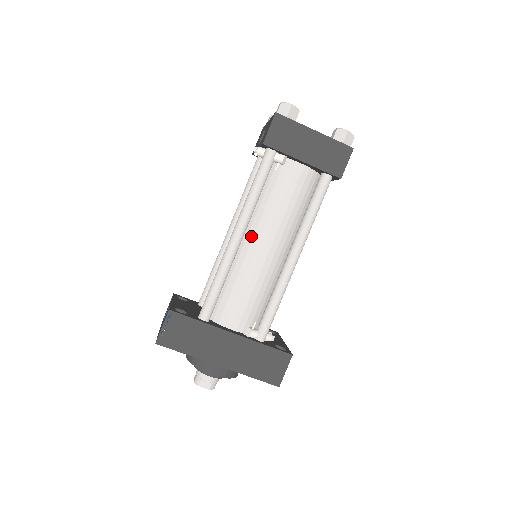
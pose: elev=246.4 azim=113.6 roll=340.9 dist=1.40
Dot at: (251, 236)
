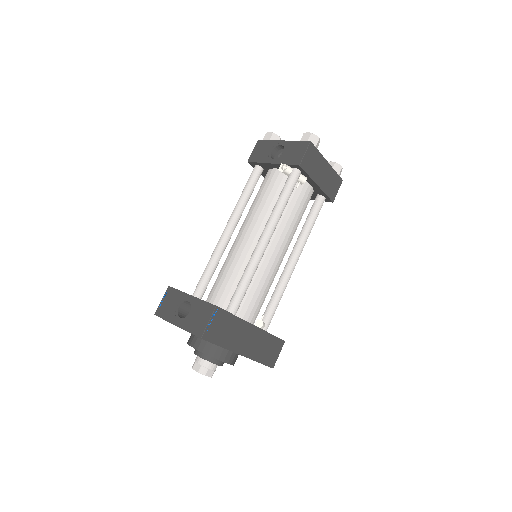
Dot at: (270, 240)
